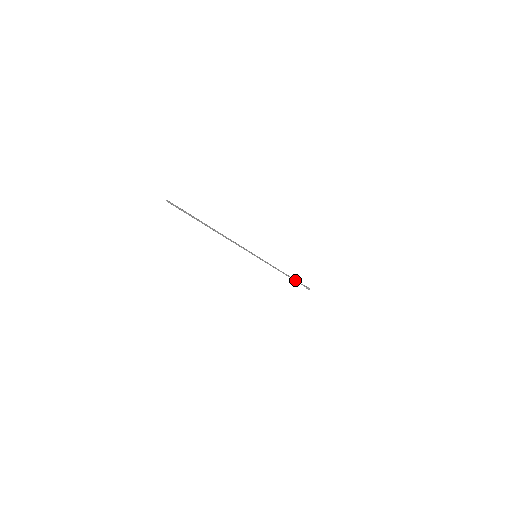
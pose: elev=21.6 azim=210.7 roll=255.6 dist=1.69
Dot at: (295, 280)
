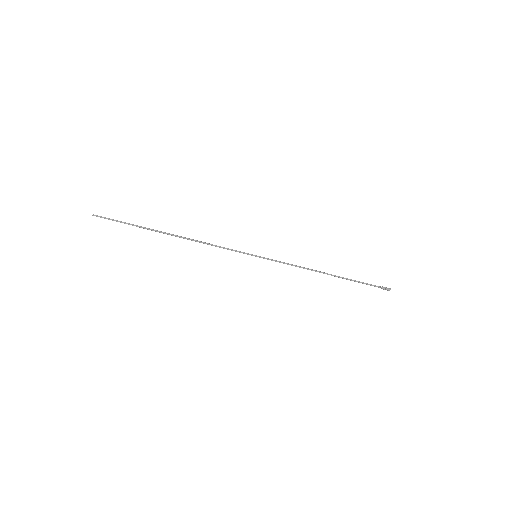
Dot at: (350, 280)
